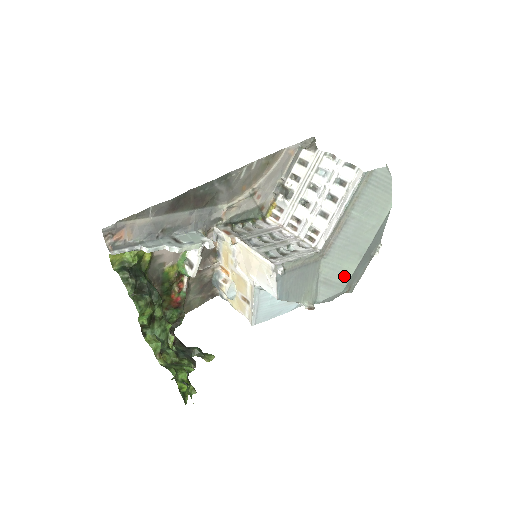
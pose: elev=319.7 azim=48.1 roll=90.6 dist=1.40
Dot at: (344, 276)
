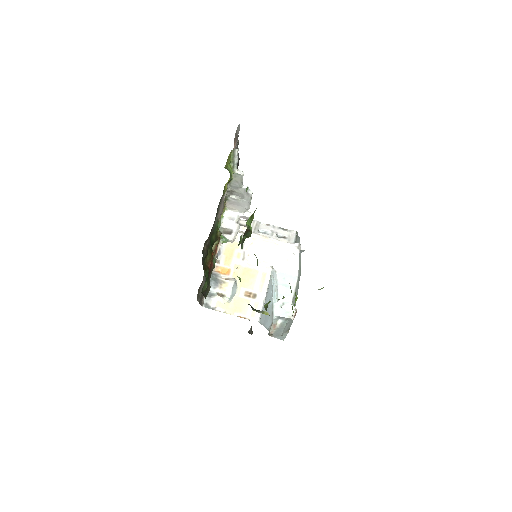
Dot at: occluded
